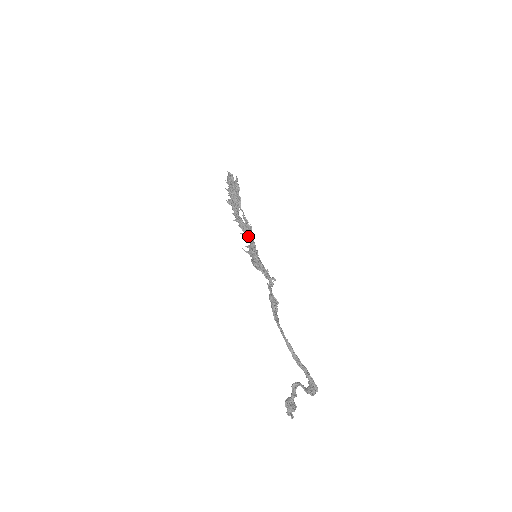
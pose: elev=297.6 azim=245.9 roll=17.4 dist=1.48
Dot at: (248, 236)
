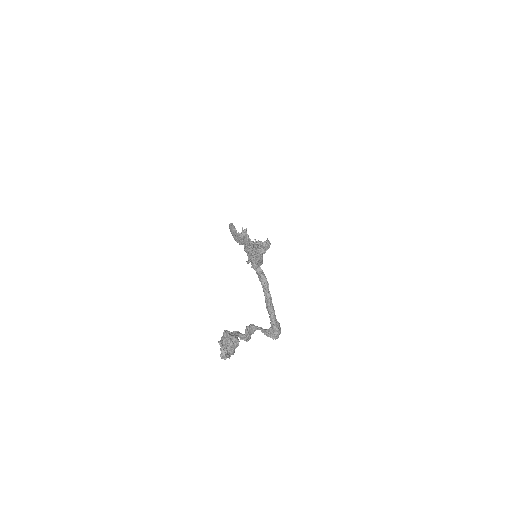
Dot at: (253, 246)
